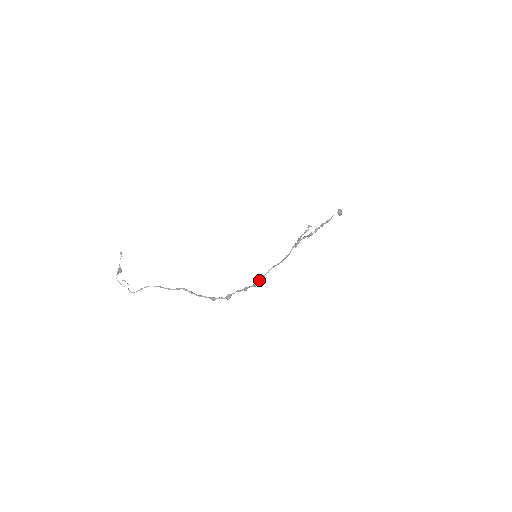
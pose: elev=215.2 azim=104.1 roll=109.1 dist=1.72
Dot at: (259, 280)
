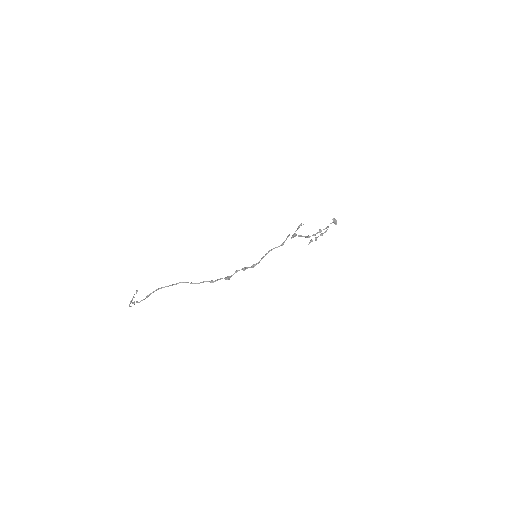
Dot at: occluded
